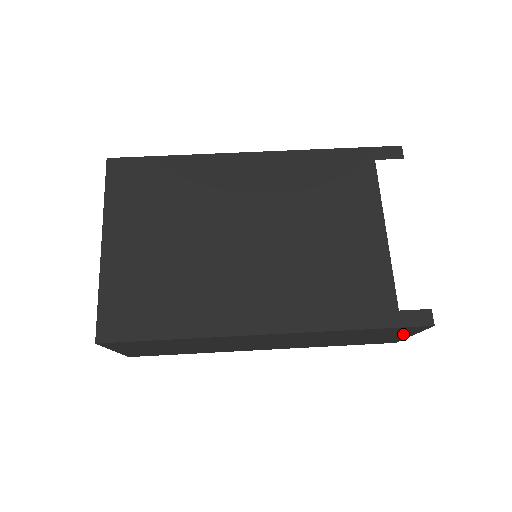
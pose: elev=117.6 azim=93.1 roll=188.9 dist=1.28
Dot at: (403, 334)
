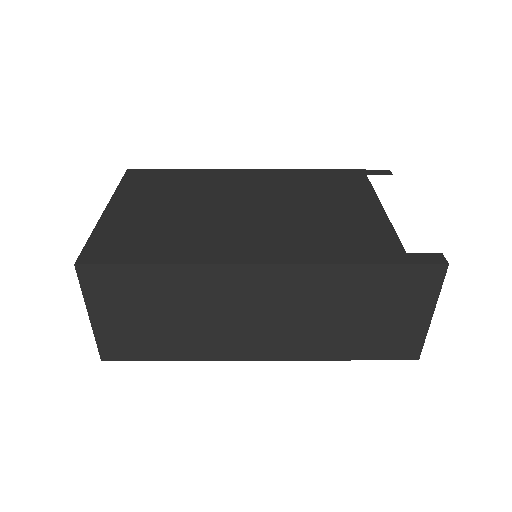
Dot at: (420, 307)
